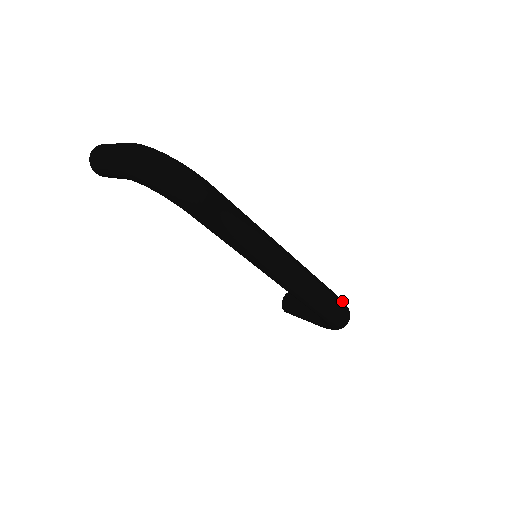
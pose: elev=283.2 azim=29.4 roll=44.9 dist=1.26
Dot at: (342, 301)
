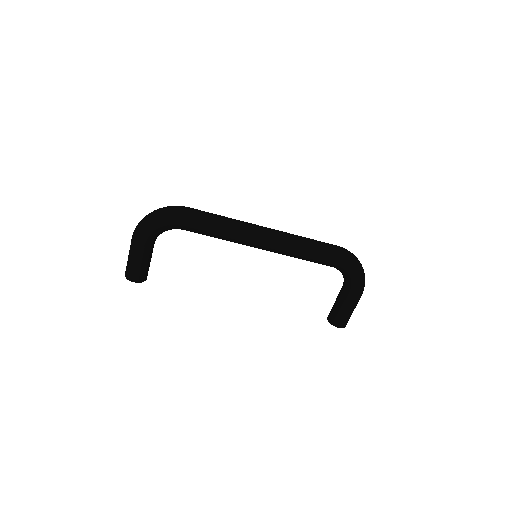
Dot at: occluded
